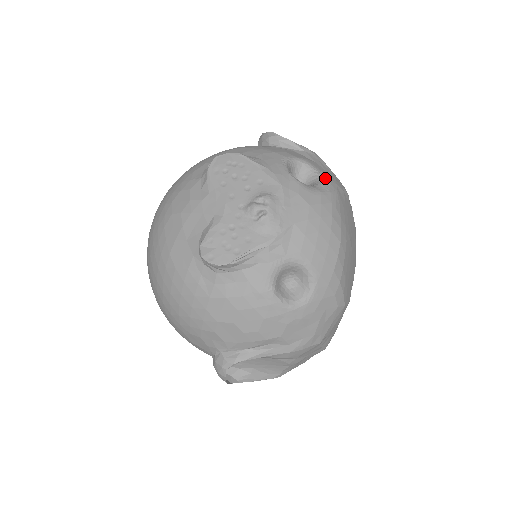
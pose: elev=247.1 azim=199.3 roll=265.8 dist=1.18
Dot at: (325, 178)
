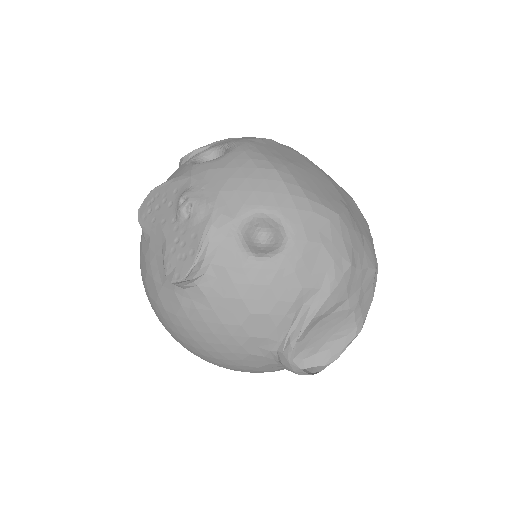
Dot at: (230, 143)
